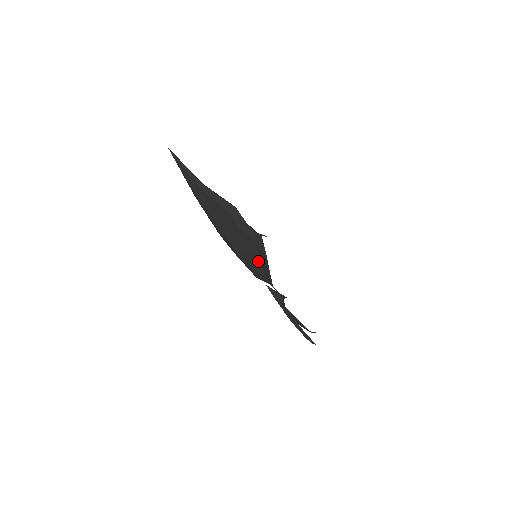
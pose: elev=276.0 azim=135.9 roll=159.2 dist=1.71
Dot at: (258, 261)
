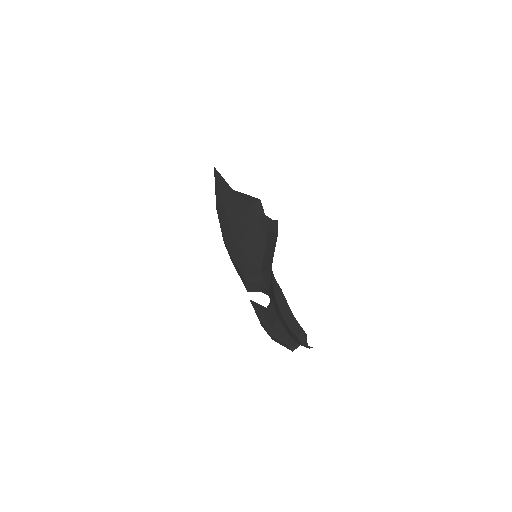
Dot at: (261, 250)
